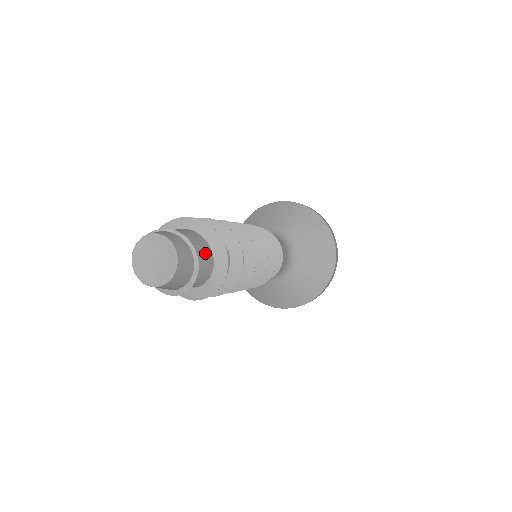
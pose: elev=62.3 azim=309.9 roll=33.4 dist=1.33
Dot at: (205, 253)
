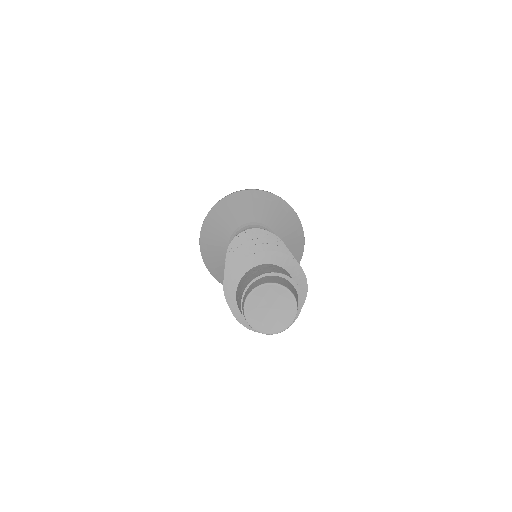
Dot at: occluded
